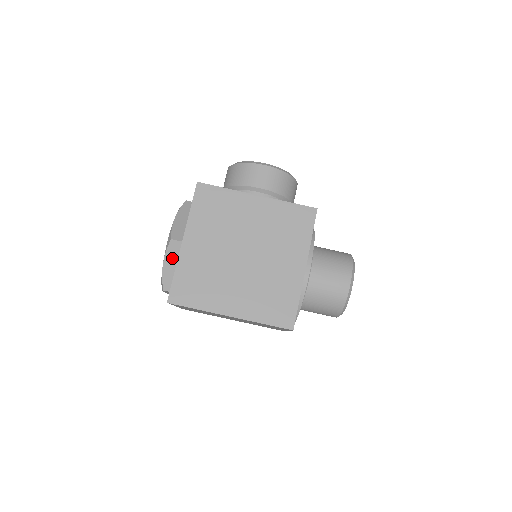
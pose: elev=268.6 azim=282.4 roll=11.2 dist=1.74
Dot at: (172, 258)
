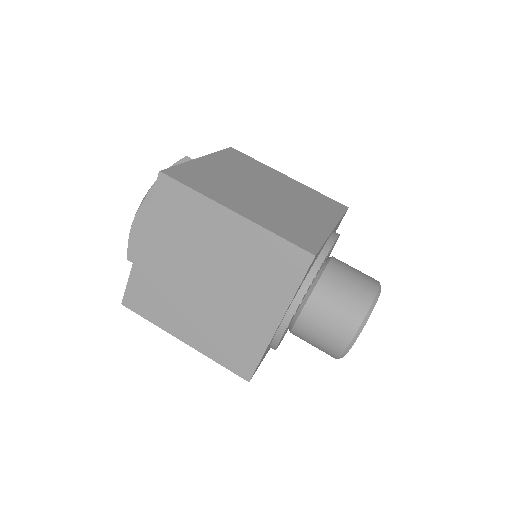
Dot at: occluded
